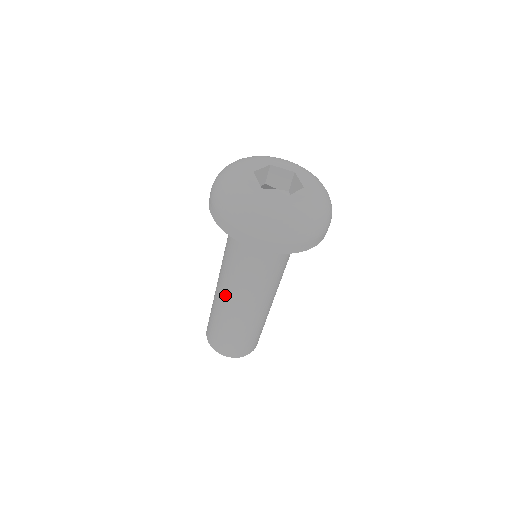
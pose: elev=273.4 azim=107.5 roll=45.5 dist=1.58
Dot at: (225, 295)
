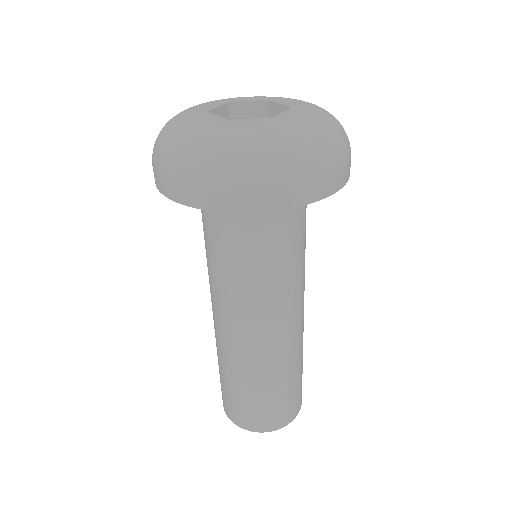
Dot at: (232, 332)
